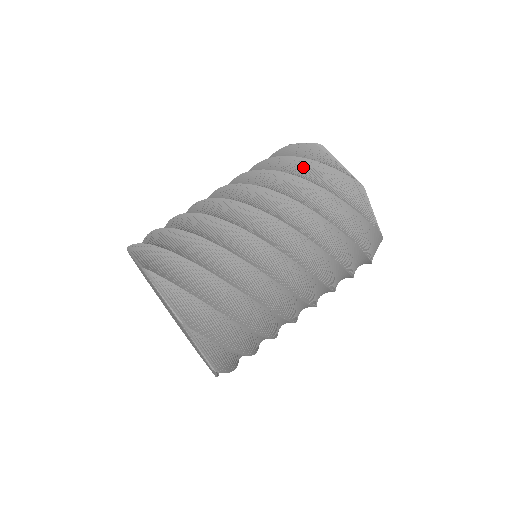
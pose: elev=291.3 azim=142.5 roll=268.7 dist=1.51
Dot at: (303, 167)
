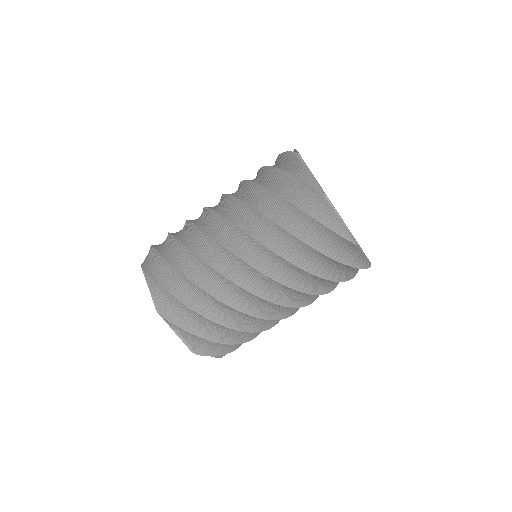
Dot at: (277, 177)
